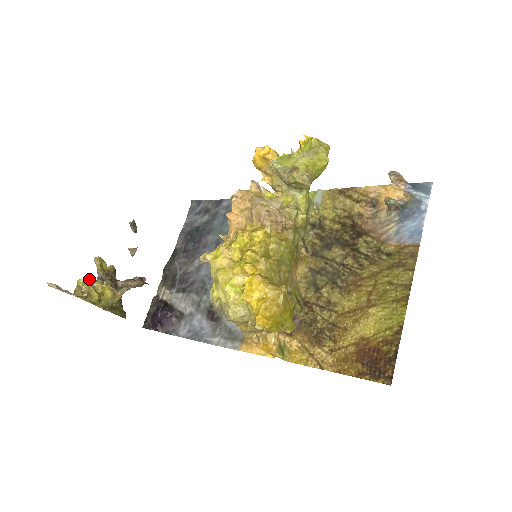
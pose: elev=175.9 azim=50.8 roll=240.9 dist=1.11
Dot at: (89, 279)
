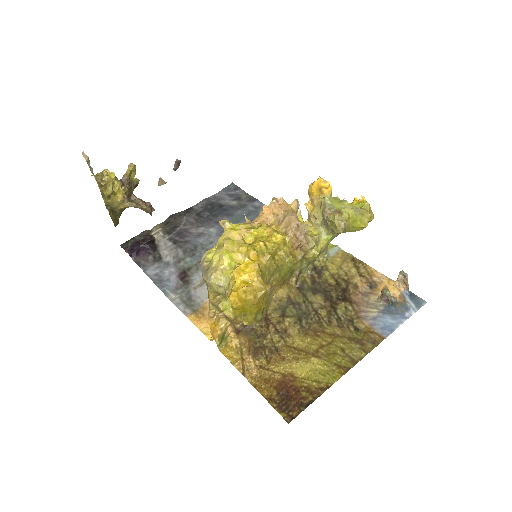
Dot at: occluded
